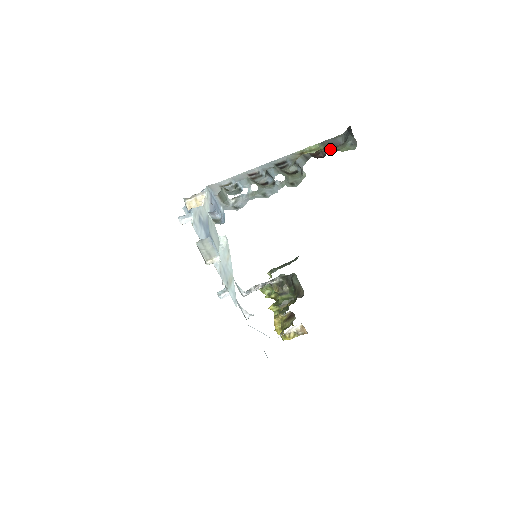
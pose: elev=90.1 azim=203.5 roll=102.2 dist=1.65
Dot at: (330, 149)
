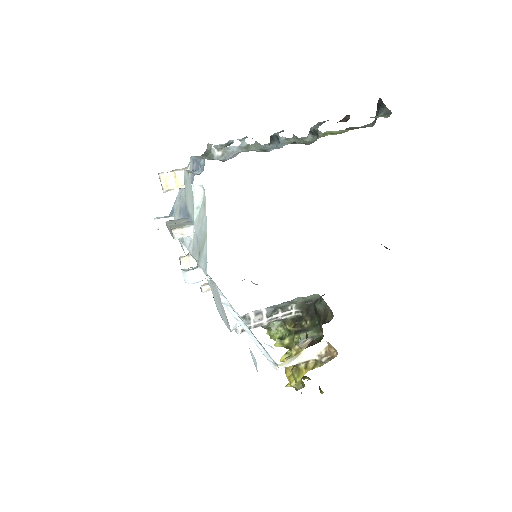
Dot at: occluded
